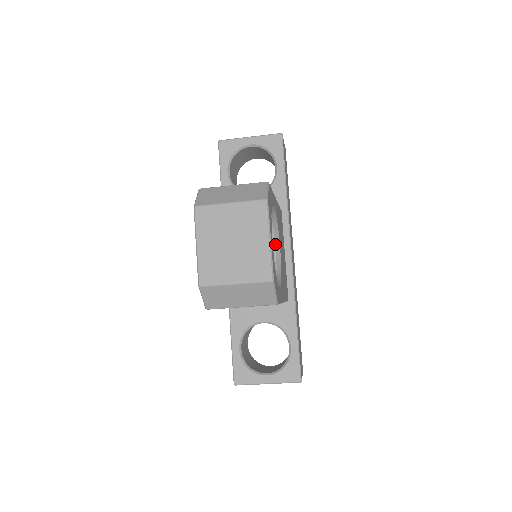
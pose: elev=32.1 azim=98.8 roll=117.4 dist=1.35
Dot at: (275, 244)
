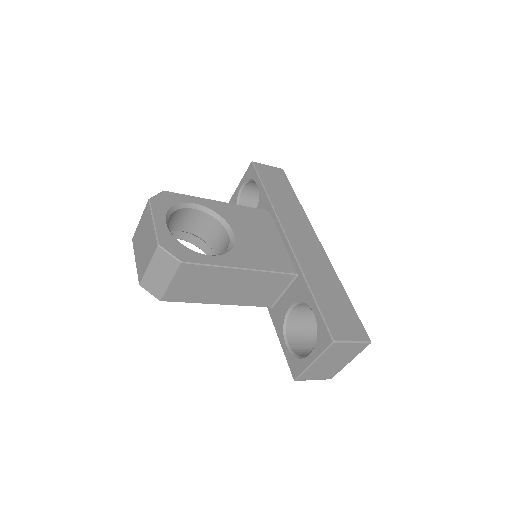
Dot at: (227, 231)
